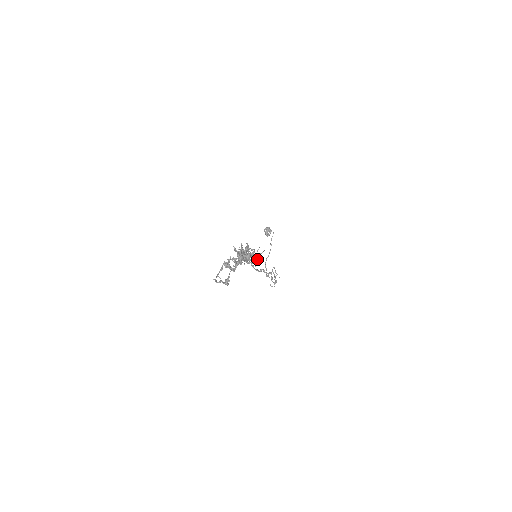
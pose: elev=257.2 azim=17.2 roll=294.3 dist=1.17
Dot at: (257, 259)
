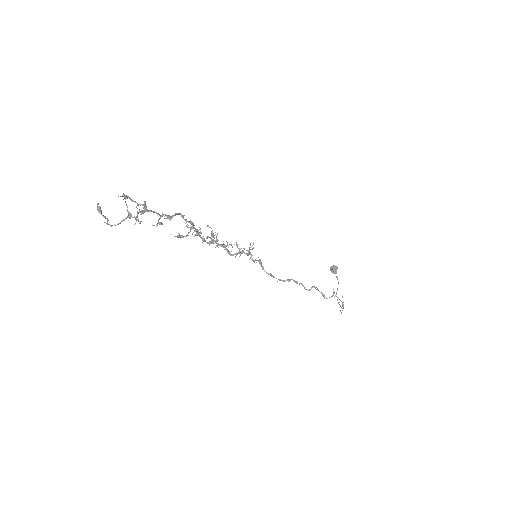
Dot at: occluded
